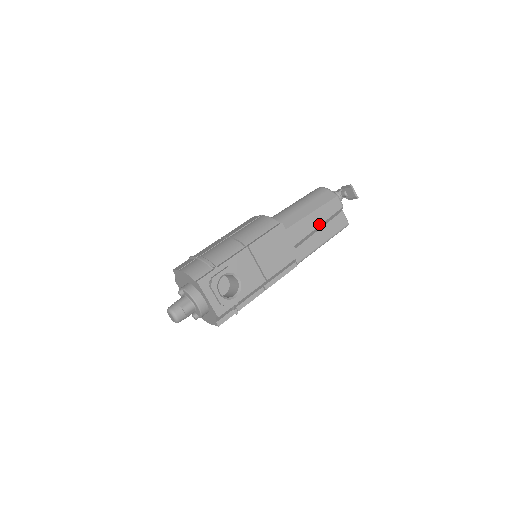
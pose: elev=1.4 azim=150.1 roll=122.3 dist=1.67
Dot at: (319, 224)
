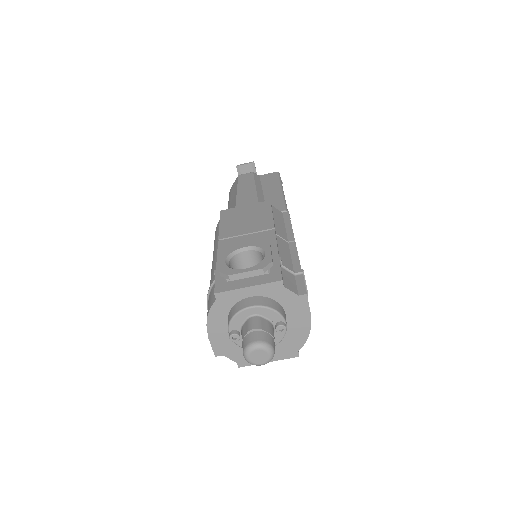
Dot at: (254, 189)
